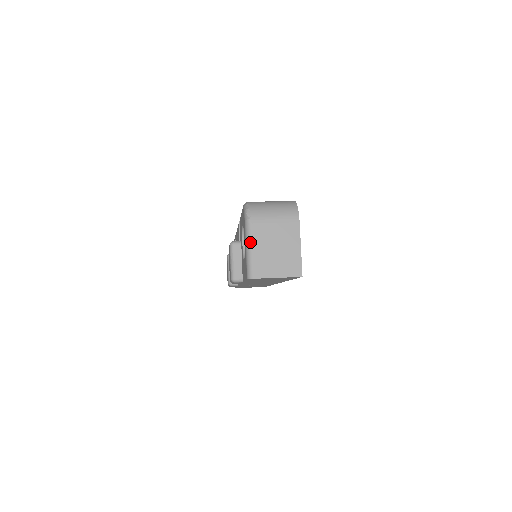
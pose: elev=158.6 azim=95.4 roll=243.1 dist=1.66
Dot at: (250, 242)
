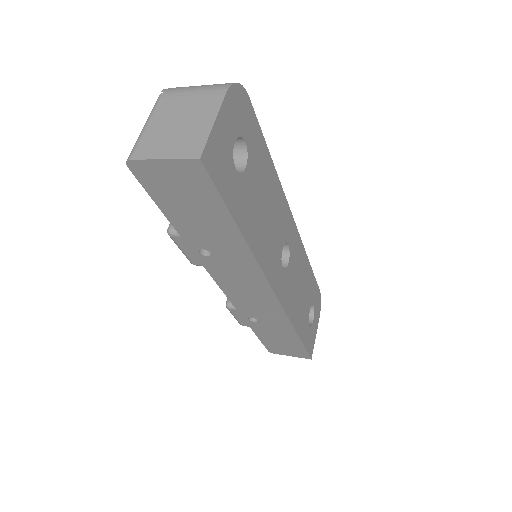
Dot at: (149, 118)
